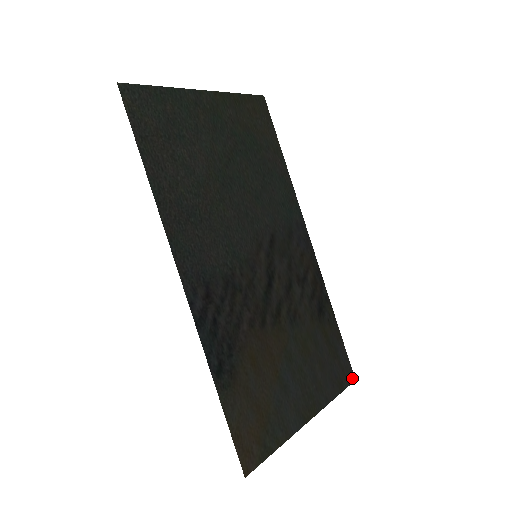
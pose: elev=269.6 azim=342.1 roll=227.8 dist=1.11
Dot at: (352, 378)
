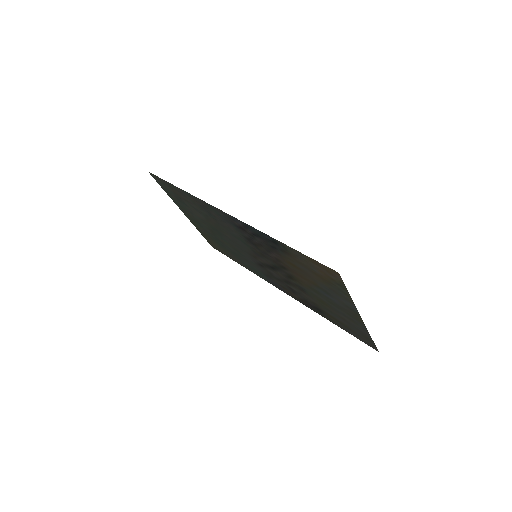
Dot at: (375, 349)
